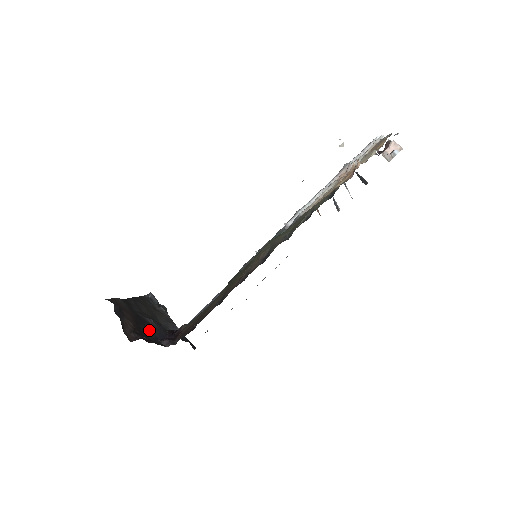
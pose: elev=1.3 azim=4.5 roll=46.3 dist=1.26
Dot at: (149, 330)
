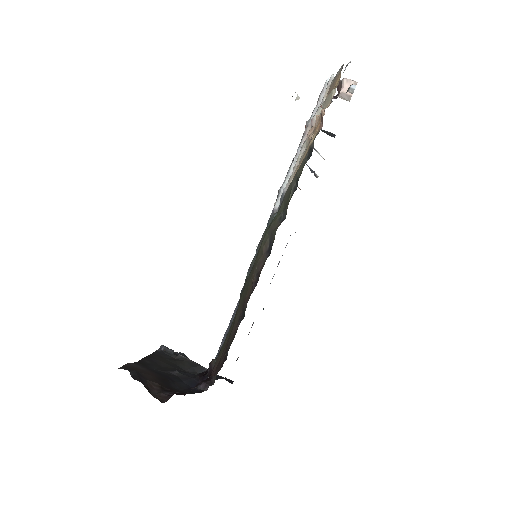
Dot at: (178, 383)
